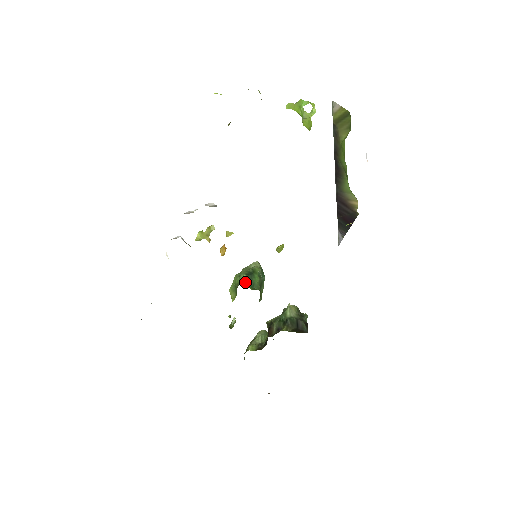
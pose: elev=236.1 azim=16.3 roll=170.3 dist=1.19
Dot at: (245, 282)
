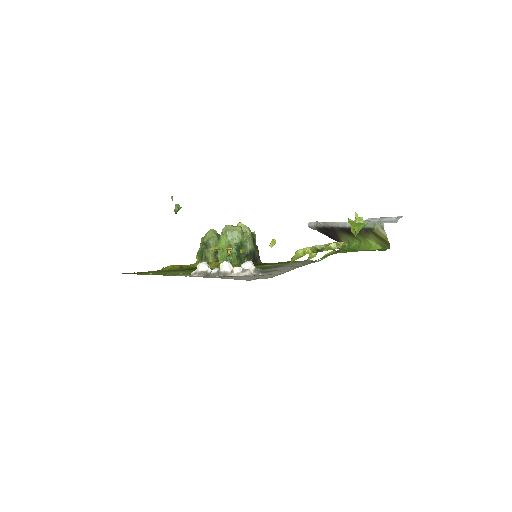
Dot at: (237, 259)
